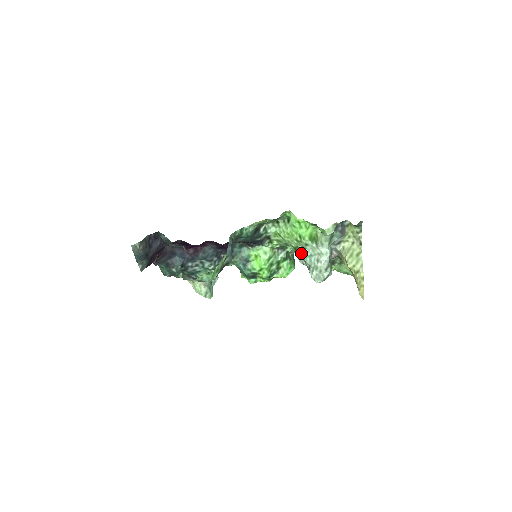
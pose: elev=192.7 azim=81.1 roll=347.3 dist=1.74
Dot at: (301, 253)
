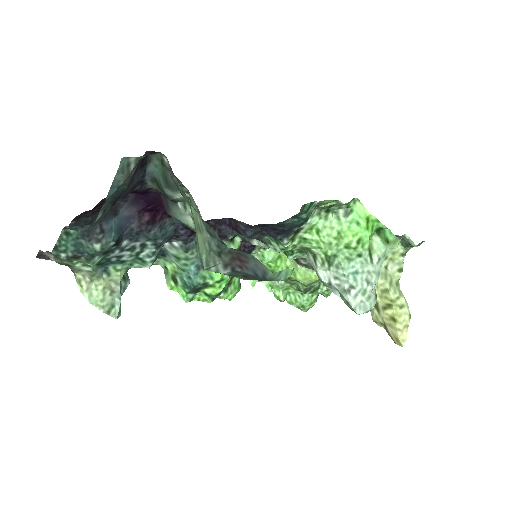
Dot at: (342, 266)
